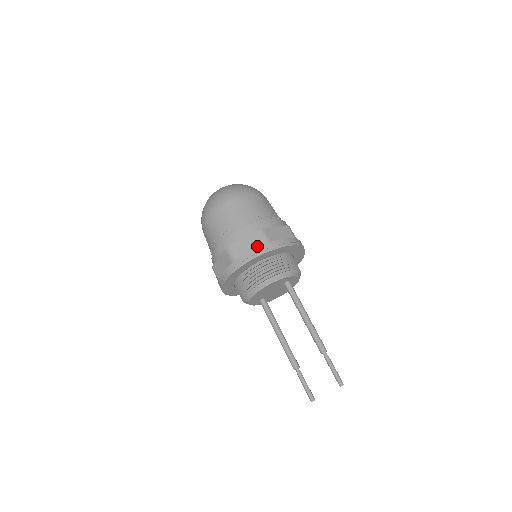
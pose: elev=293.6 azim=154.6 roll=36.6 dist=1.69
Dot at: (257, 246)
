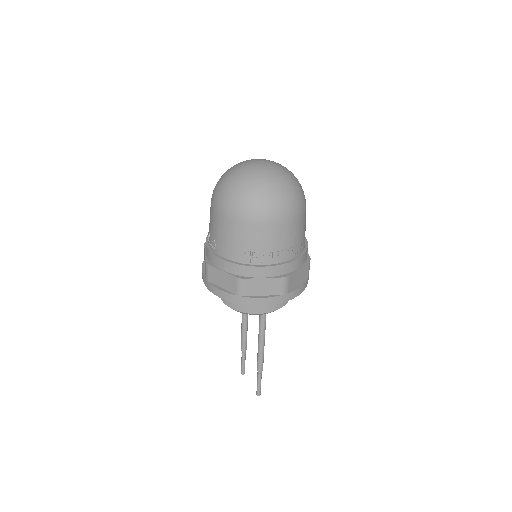
Dot at: (229, 289)
